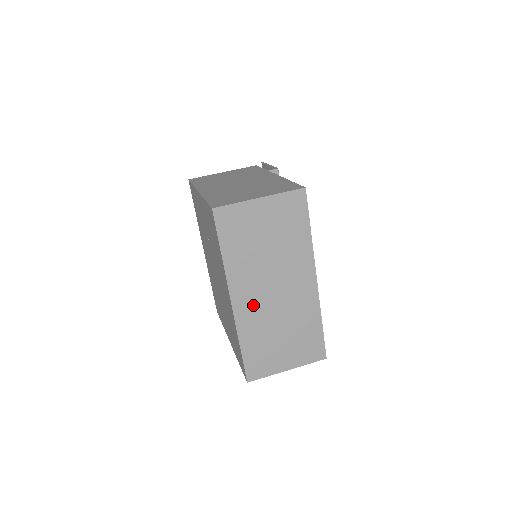
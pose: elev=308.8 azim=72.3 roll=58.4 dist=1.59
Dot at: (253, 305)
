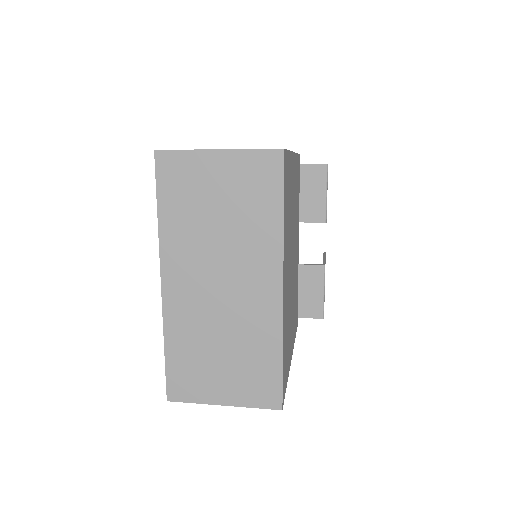
Dot at: (189, 296)
